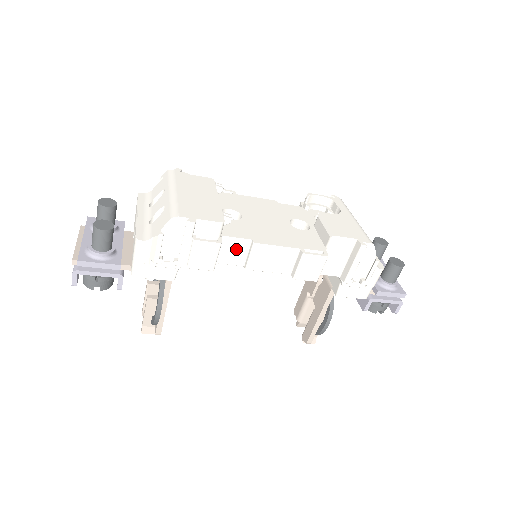
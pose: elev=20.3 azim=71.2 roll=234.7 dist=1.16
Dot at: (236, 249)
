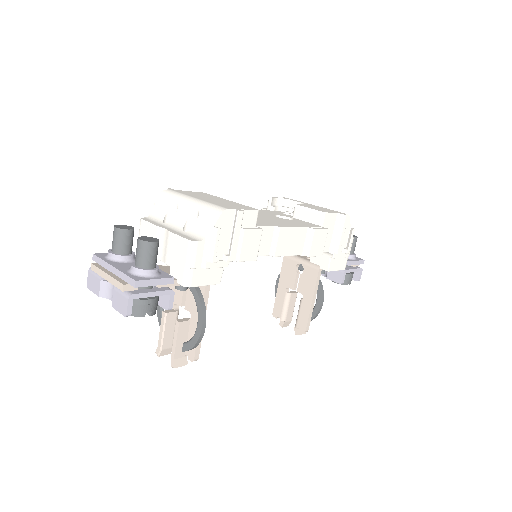
Dot at: (264, 238)
